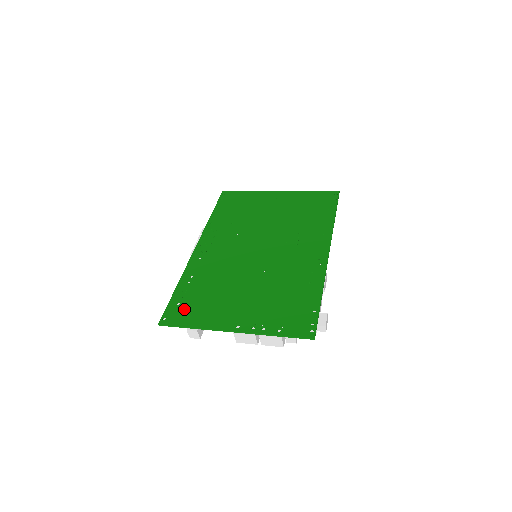
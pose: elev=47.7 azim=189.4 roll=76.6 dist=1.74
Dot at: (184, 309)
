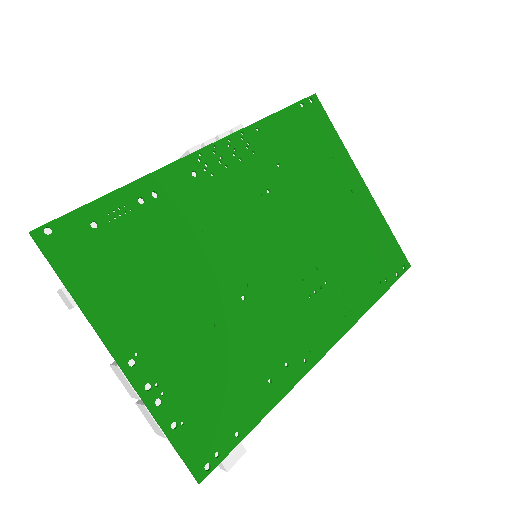
Dot at: (92, 246)
